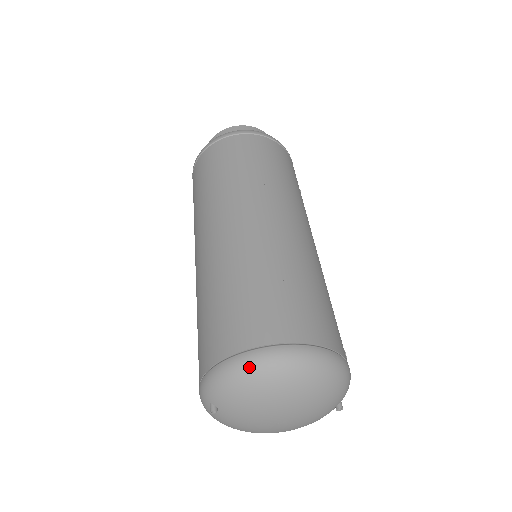
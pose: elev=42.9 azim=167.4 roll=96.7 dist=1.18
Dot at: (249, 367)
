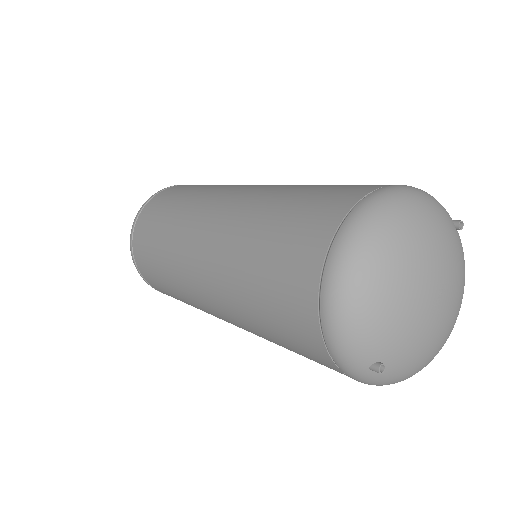
Dot at: (340, 287)
